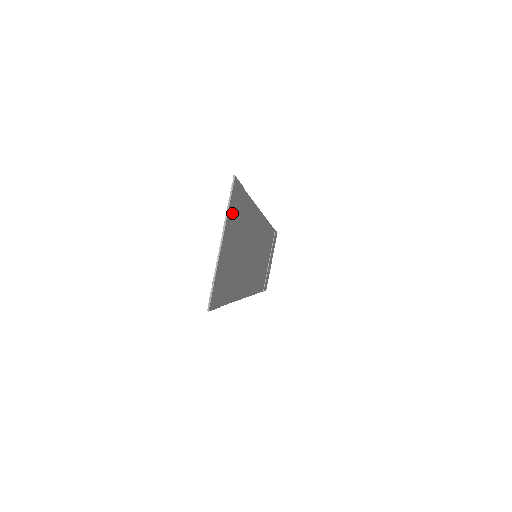
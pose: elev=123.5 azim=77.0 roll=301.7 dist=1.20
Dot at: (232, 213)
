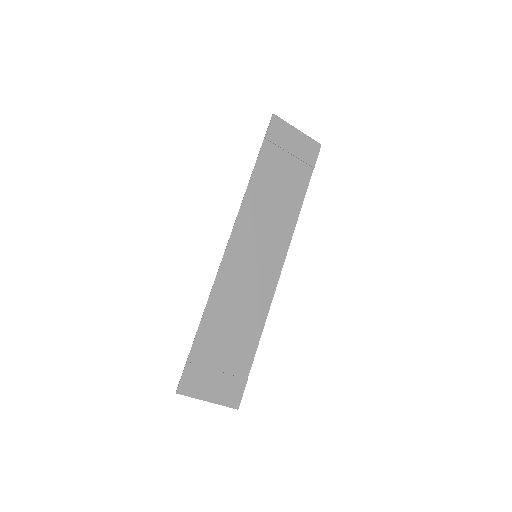
Dot at: (307, 146)
